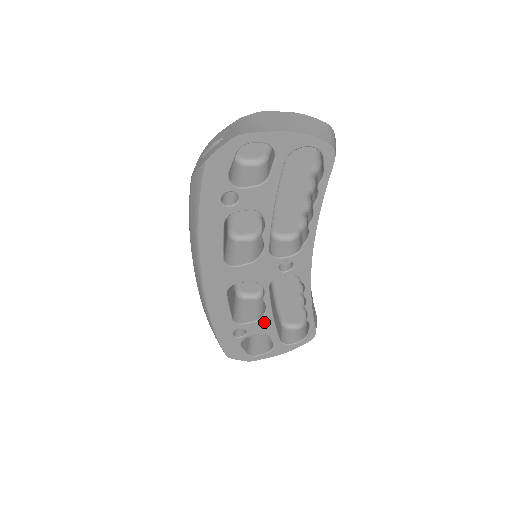
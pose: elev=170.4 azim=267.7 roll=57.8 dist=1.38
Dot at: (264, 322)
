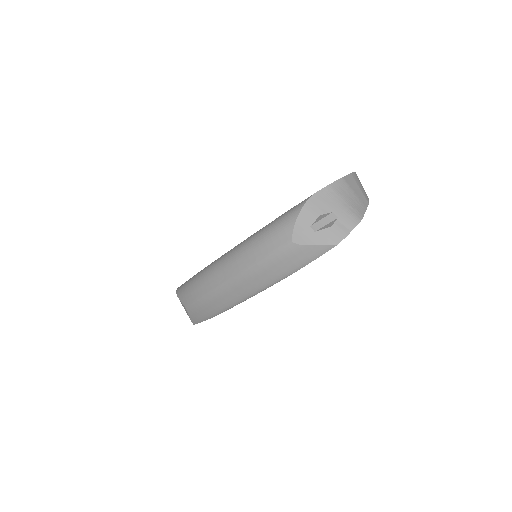
Dot at: occluded
